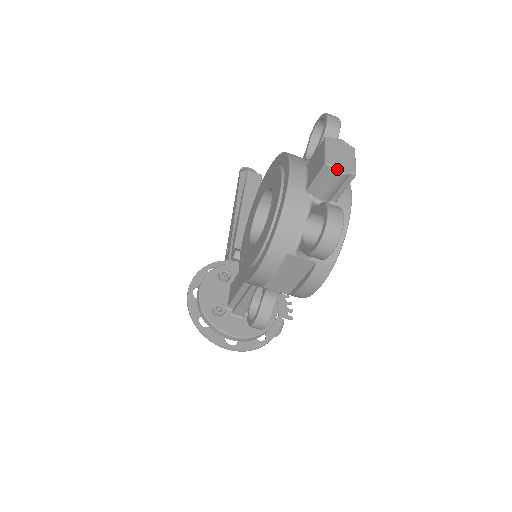
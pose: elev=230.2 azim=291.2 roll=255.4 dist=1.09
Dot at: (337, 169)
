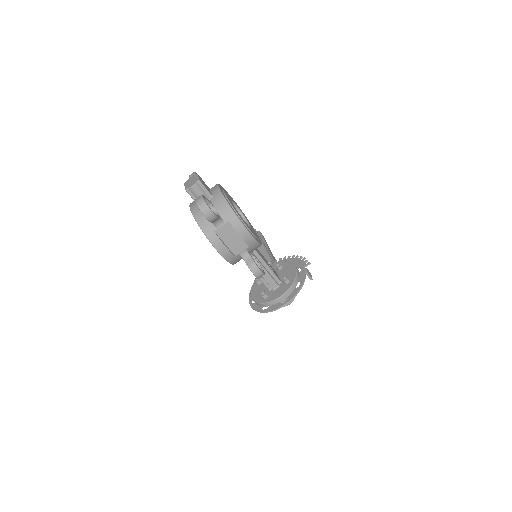
Dot at: (190, 187)
